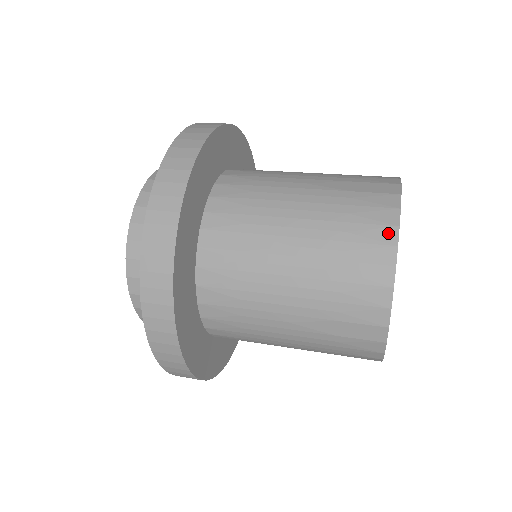
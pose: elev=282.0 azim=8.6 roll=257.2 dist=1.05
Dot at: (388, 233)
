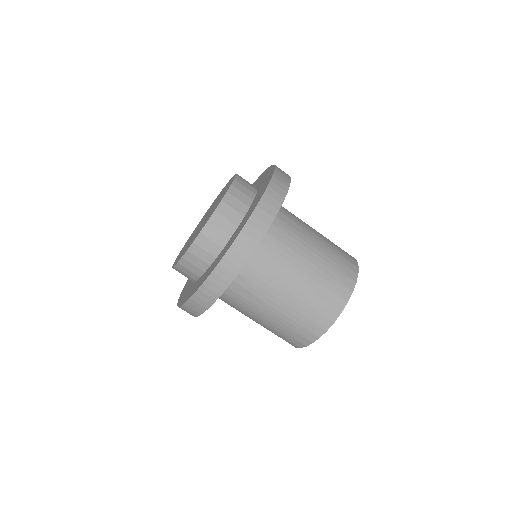
Dot at: (354, 262)
